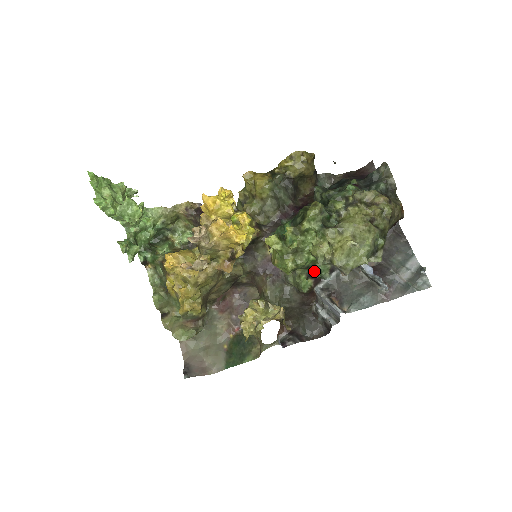
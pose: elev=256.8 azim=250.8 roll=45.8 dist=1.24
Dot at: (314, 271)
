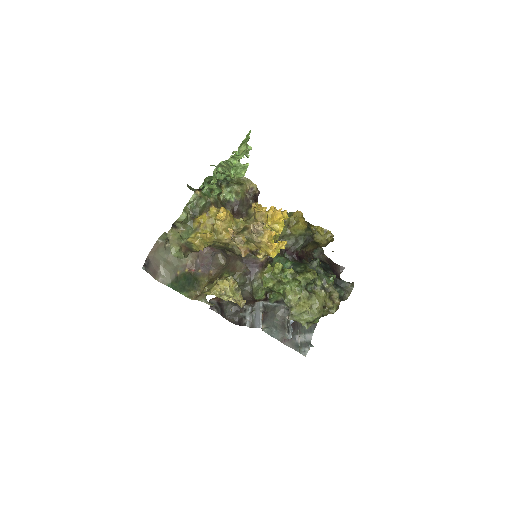
Dot at: (271, 294)
